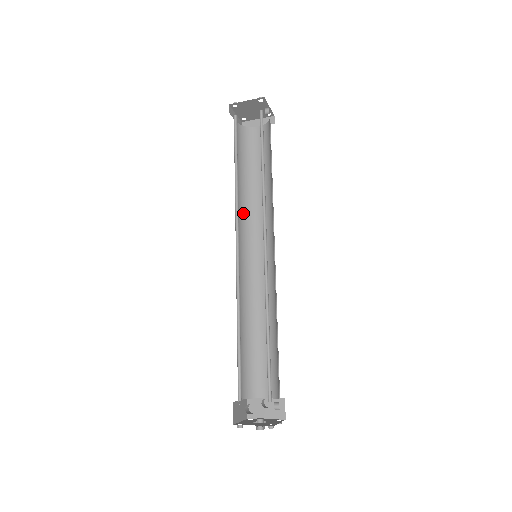
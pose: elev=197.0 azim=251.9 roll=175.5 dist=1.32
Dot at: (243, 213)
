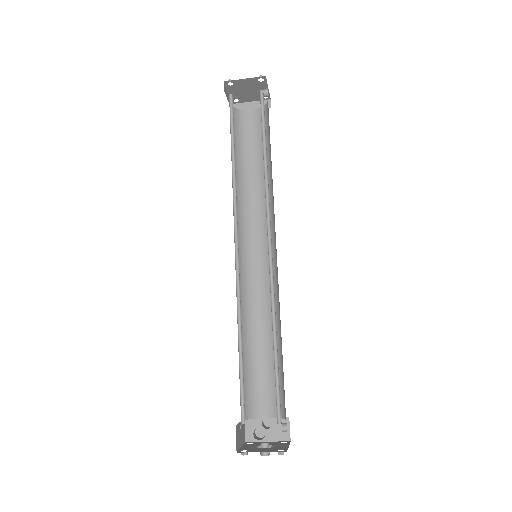
Dot at: (238, 207)
